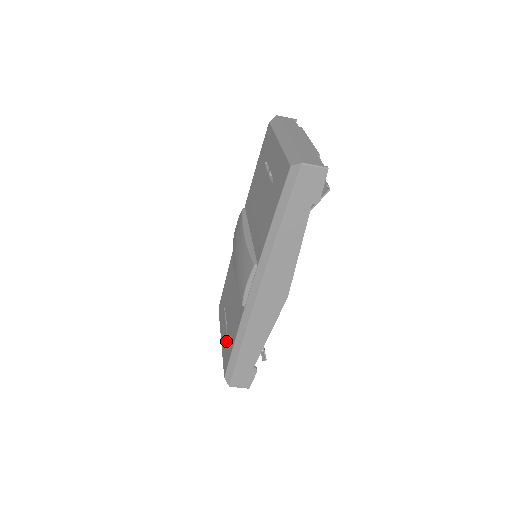
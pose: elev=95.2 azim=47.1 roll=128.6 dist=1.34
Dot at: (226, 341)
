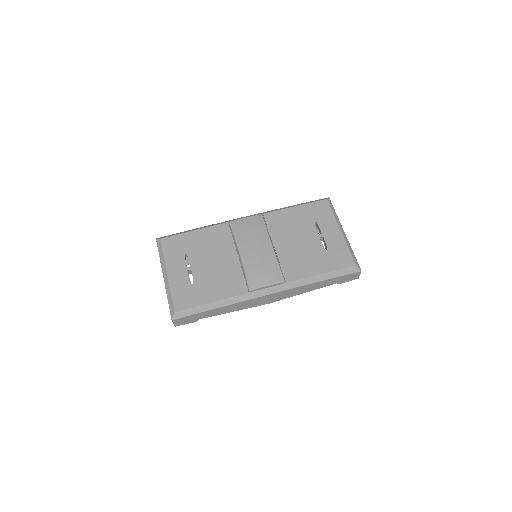
Dot at: (189, 286)
